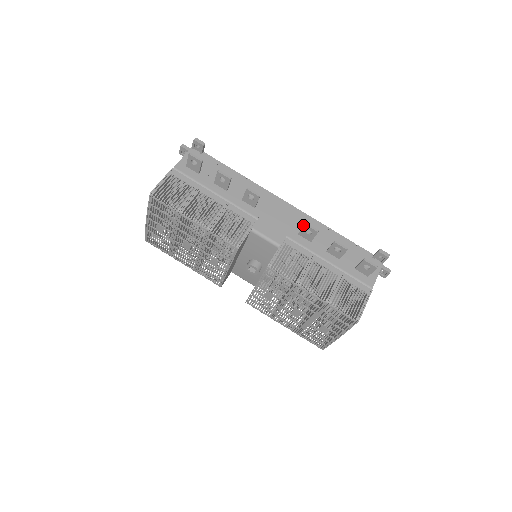
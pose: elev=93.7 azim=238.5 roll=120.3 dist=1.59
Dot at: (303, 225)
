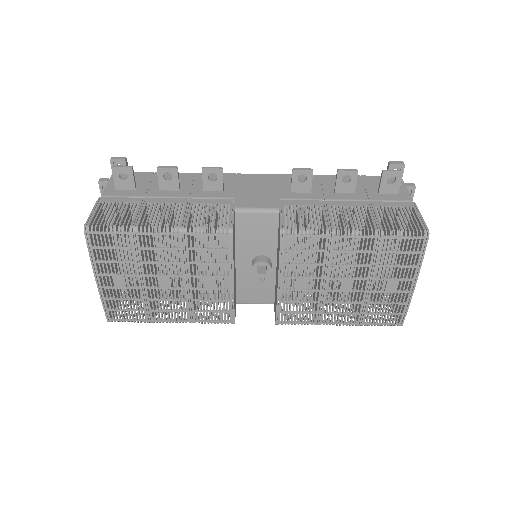
Dot at: (289, 183)
